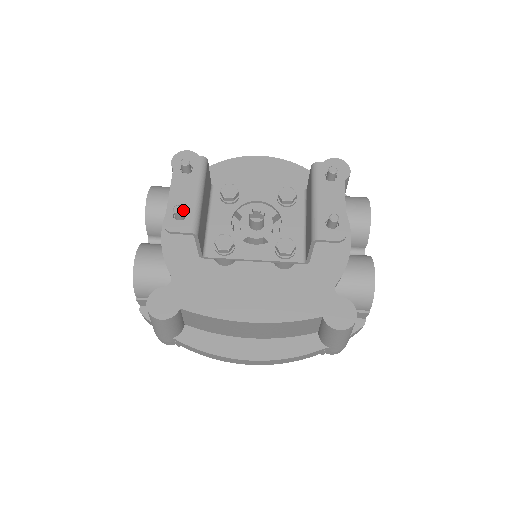
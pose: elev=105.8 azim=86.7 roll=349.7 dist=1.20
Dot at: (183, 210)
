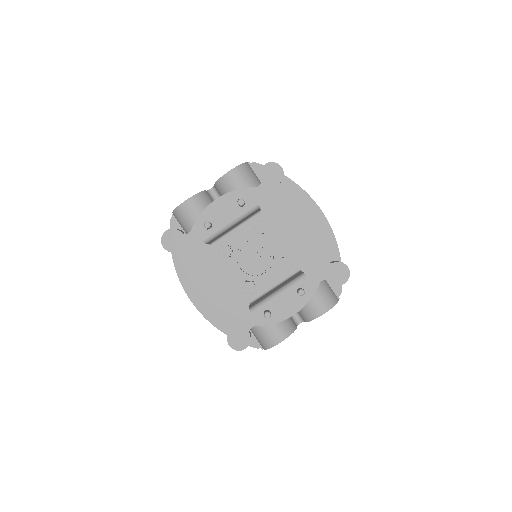
Dot at: (213, 224)
